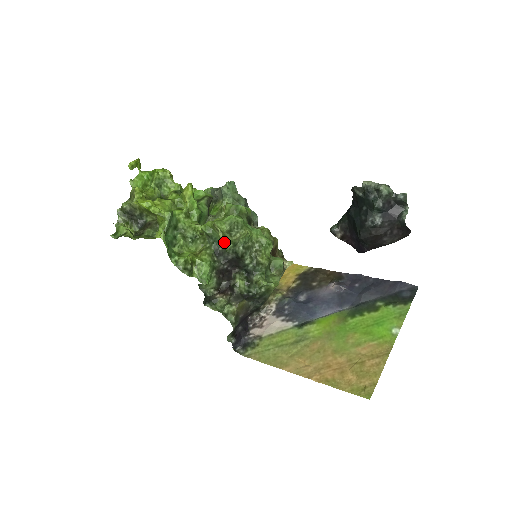
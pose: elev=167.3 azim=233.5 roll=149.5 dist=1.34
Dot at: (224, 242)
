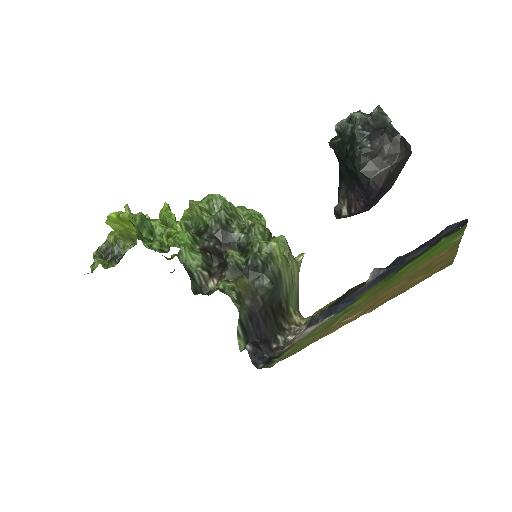
Dot at: (203, 214)
